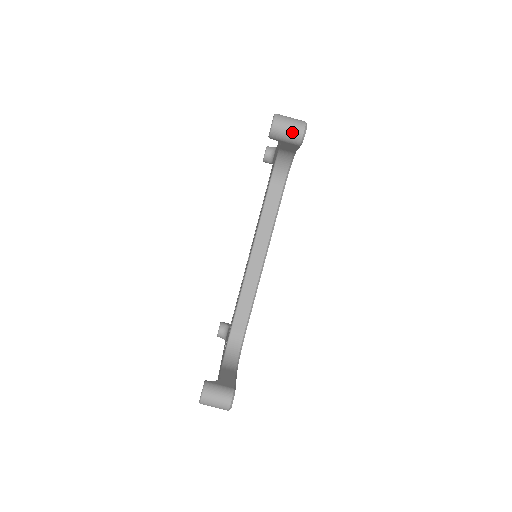
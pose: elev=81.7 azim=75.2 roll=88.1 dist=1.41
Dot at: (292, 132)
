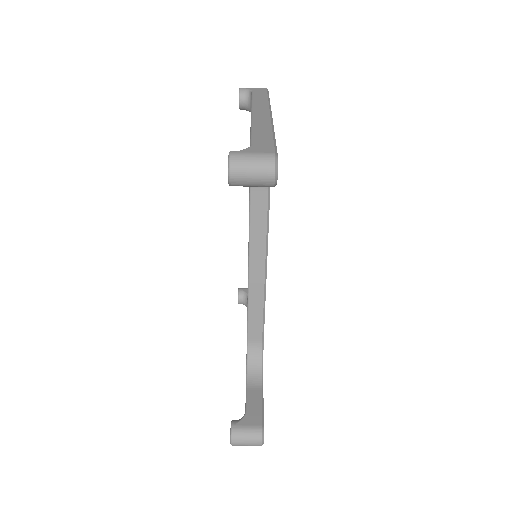
Dot at: (259, 179)
